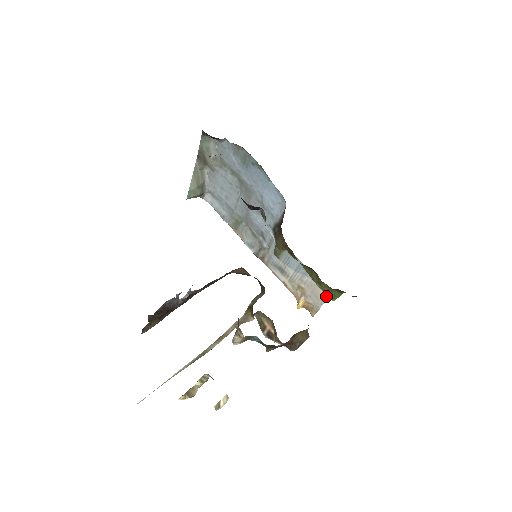
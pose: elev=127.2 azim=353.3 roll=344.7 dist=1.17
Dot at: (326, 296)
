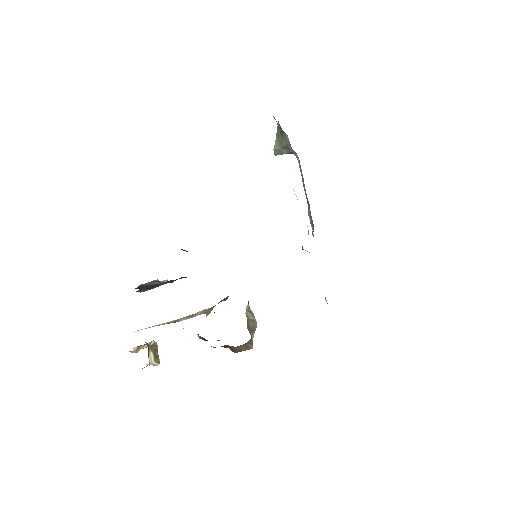
Dot at: occluded
